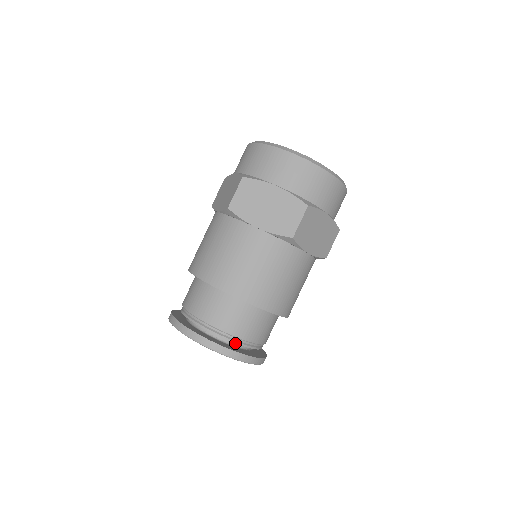
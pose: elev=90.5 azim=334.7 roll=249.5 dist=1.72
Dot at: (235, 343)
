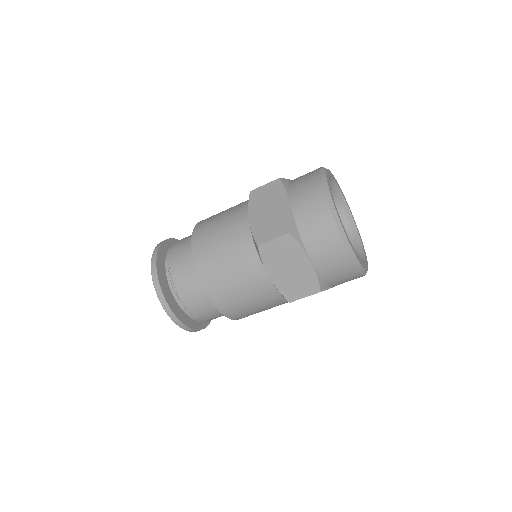
Dot at: (193, 319)
